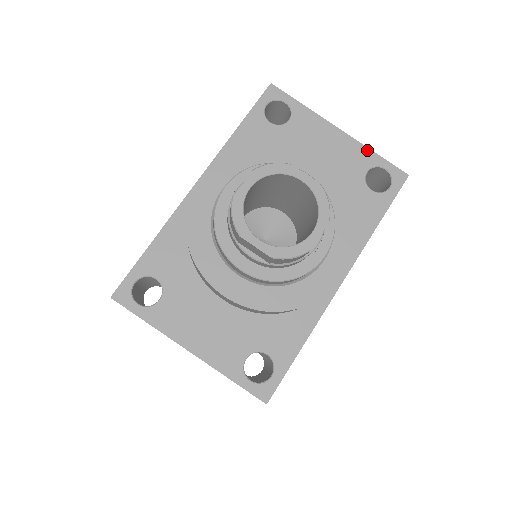
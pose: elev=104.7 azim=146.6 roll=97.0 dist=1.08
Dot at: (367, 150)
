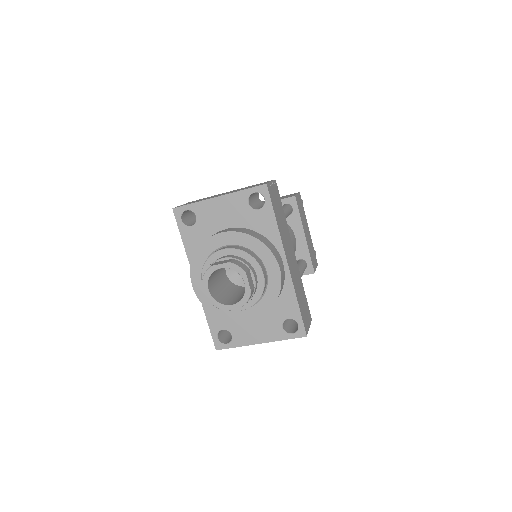
Dot at: (238, 193)
